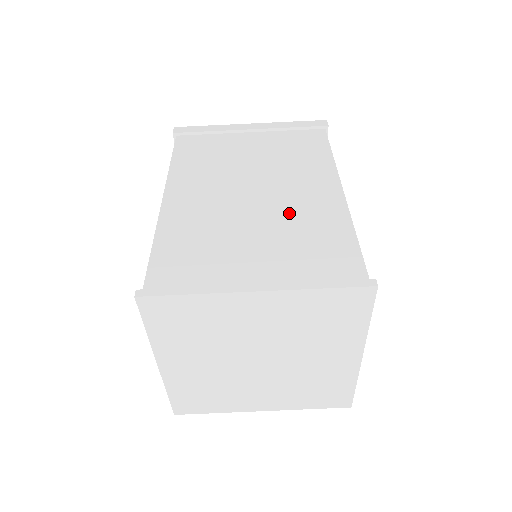
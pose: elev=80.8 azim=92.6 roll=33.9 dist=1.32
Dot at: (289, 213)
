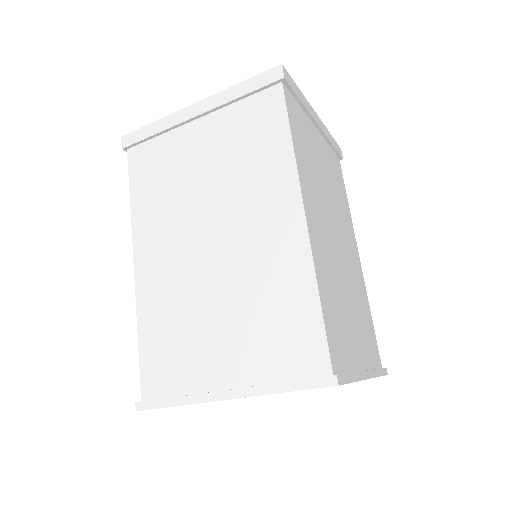
Dot at: (249, 271)
